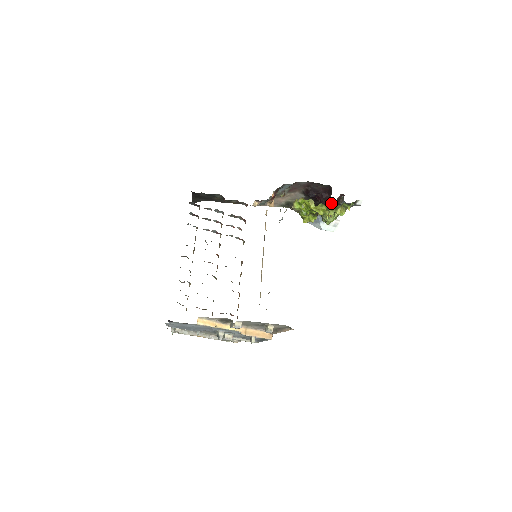
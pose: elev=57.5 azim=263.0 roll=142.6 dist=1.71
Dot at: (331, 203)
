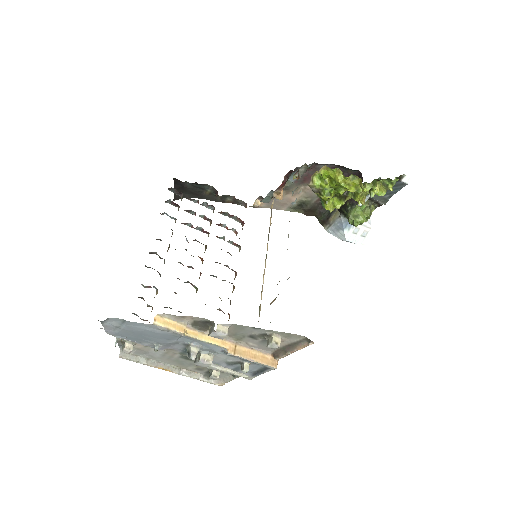
Dot at: occluded
